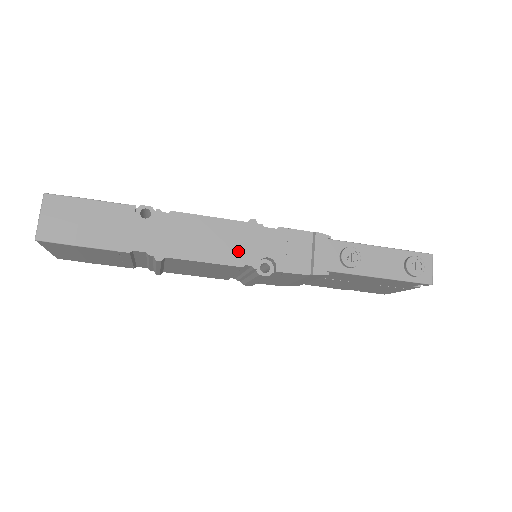
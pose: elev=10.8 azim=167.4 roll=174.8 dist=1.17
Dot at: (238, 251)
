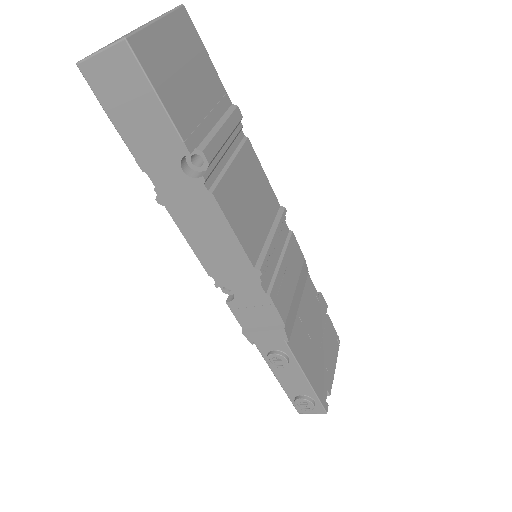
Dot at: (220, 268)
